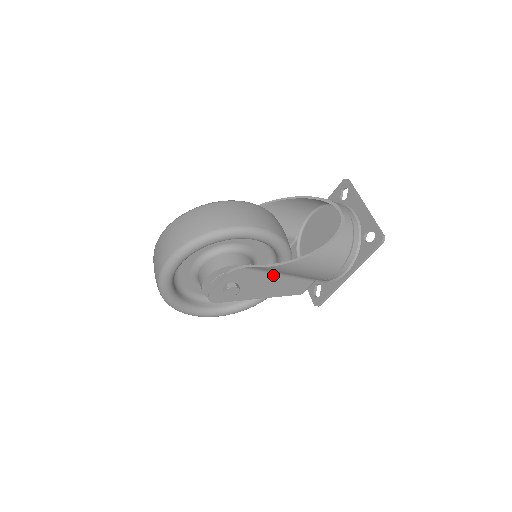
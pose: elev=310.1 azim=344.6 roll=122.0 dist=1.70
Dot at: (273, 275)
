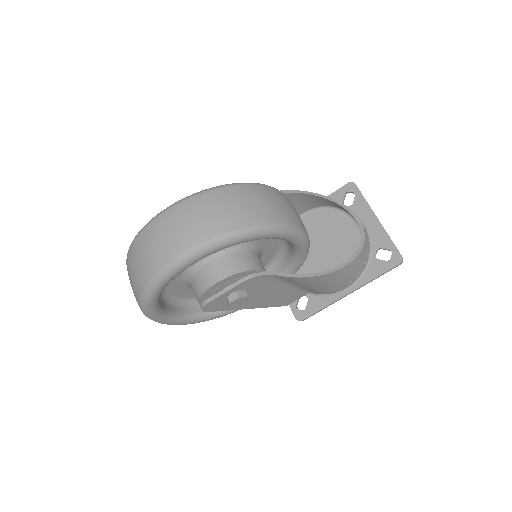
Dot at: (283, 285)
